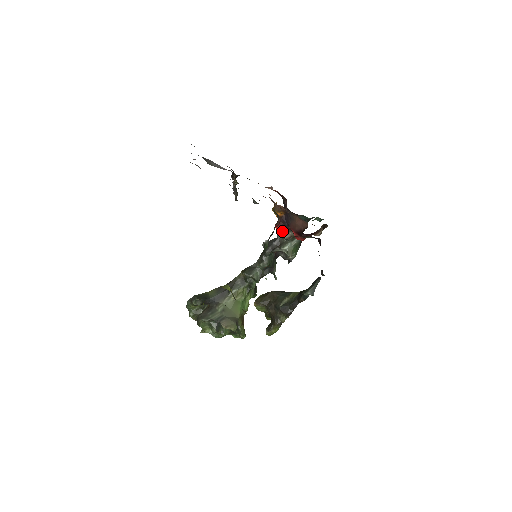
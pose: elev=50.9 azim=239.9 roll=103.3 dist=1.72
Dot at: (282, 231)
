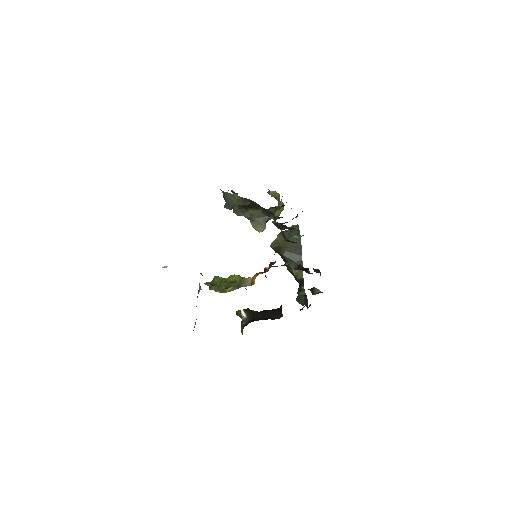
Dot at: (285, 240)
